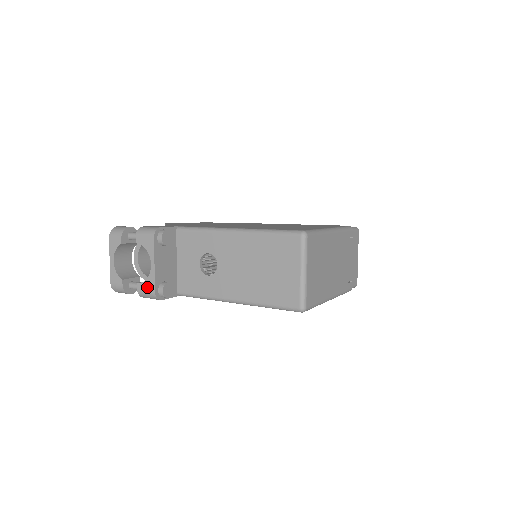
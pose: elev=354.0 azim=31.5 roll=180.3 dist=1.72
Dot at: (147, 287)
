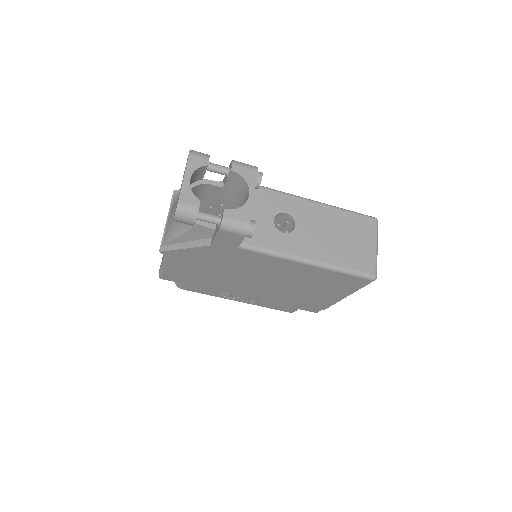
Dot at: (239, 215)
